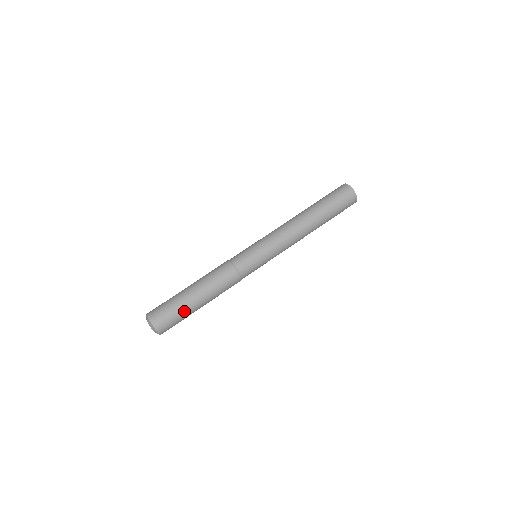
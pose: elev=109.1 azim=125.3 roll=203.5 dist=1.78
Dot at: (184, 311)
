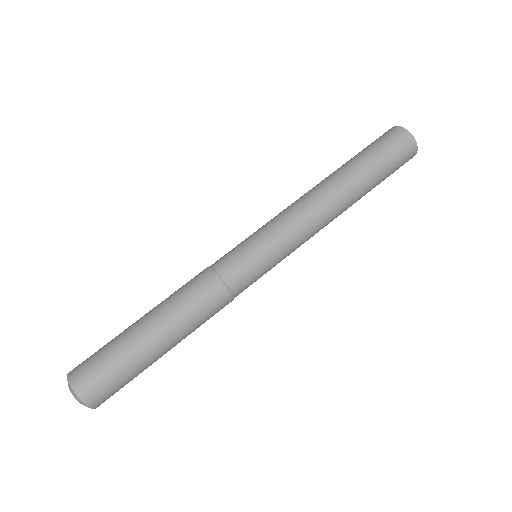
Dot at: (121, 346)
